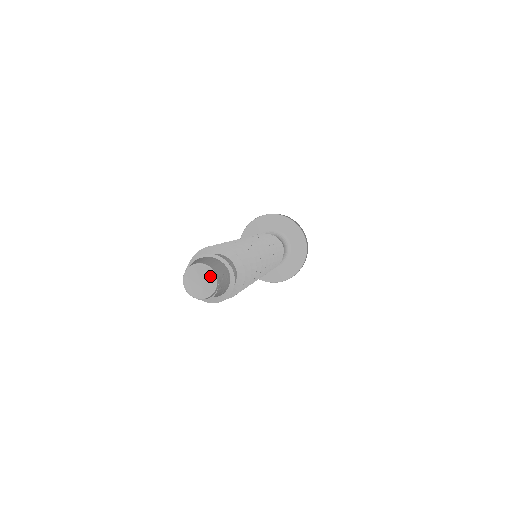
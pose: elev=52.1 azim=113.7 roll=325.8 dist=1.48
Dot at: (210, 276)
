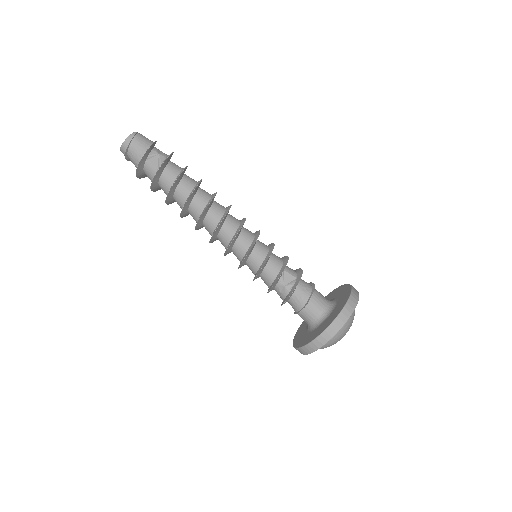
Dot at: occluded
